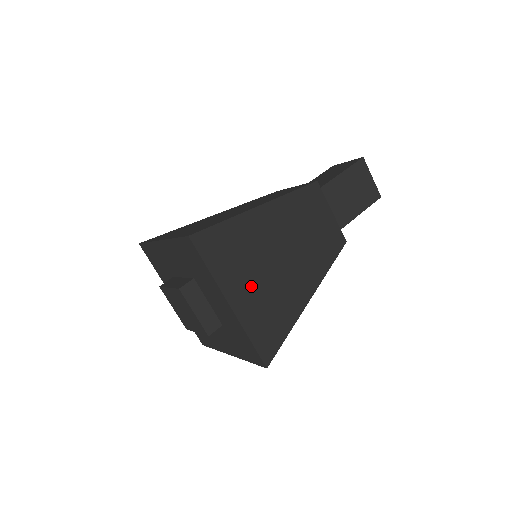
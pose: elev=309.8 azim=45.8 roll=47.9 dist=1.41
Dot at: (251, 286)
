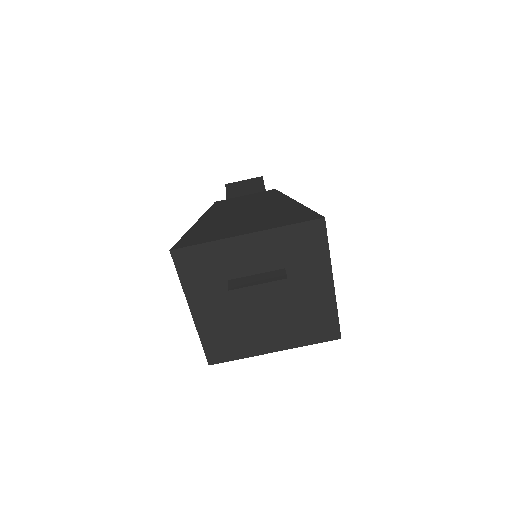
Dot at: occluded
